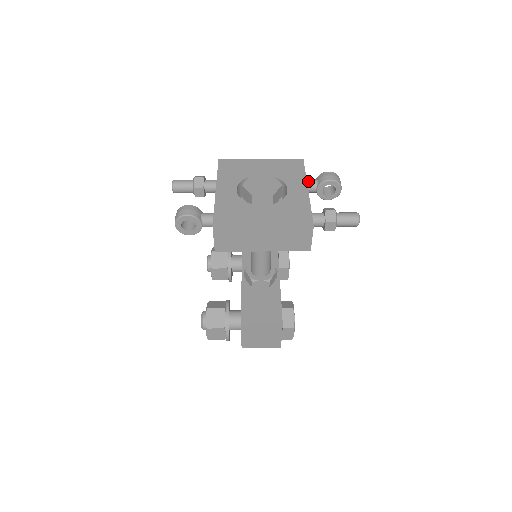
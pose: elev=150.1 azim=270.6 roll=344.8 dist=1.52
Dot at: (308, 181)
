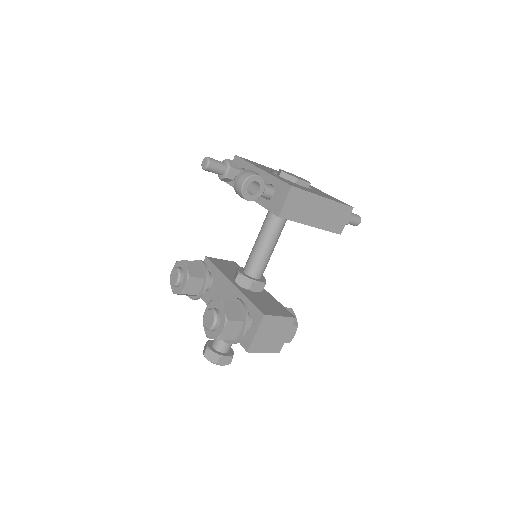
Dot at: occluded
